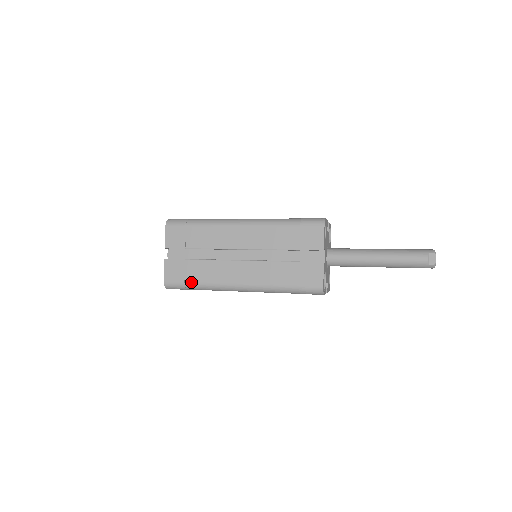
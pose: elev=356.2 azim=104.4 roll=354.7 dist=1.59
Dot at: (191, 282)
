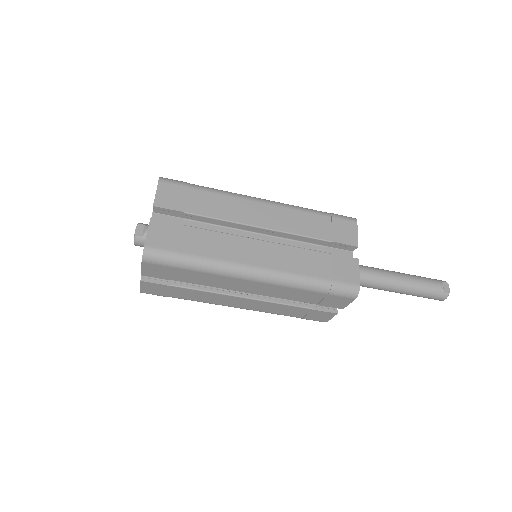
Dot at: (187, 254)
